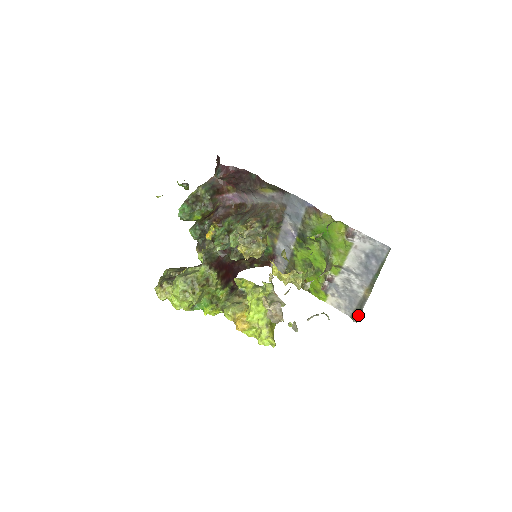
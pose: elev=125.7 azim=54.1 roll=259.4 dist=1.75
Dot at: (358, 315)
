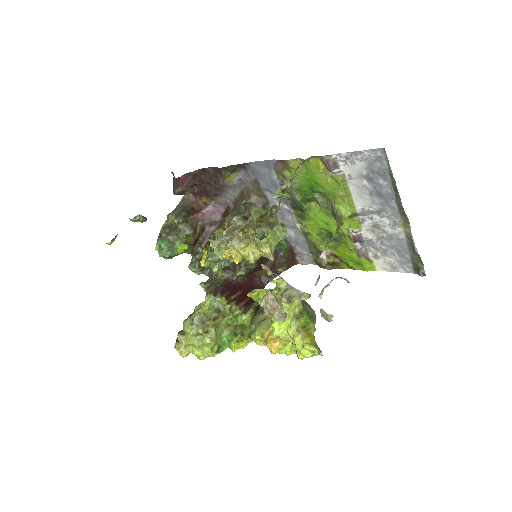
Dot at: (420, 265)
